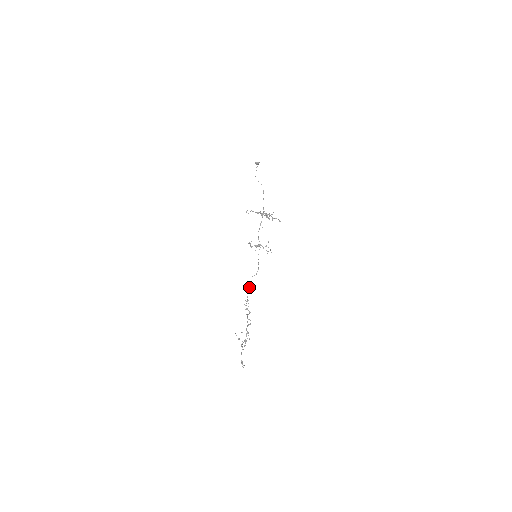
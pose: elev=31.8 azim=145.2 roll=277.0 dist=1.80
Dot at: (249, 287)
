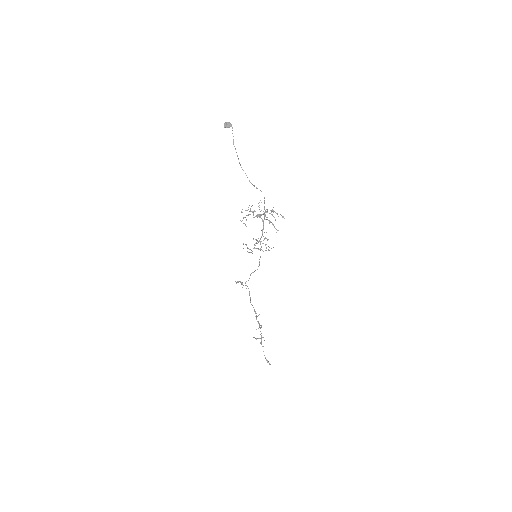
Dot at: occluded
